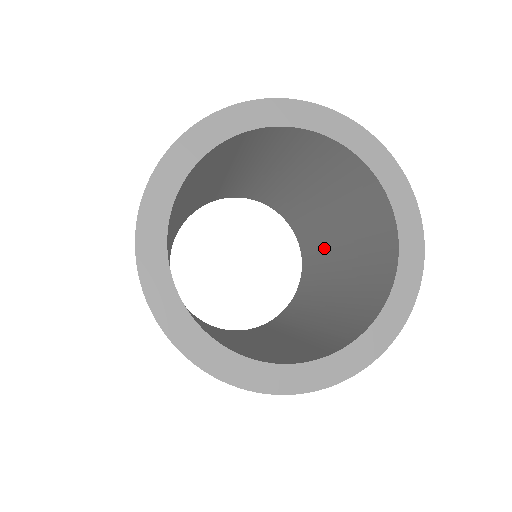
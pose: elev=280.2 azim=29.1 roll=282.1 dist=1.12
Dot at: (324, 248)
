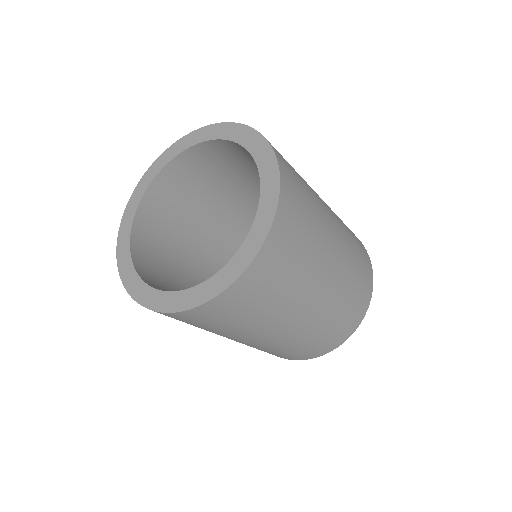
Dot at: occluded
